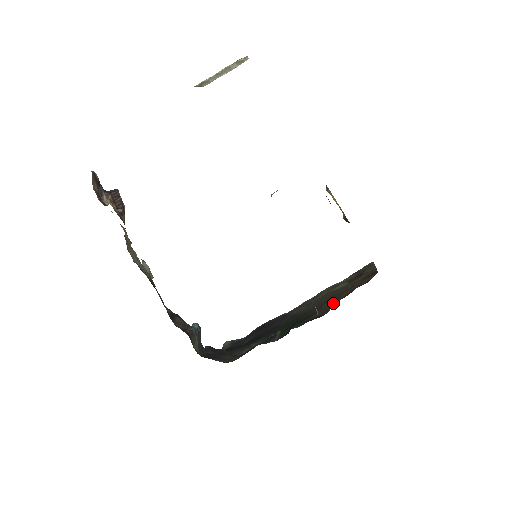
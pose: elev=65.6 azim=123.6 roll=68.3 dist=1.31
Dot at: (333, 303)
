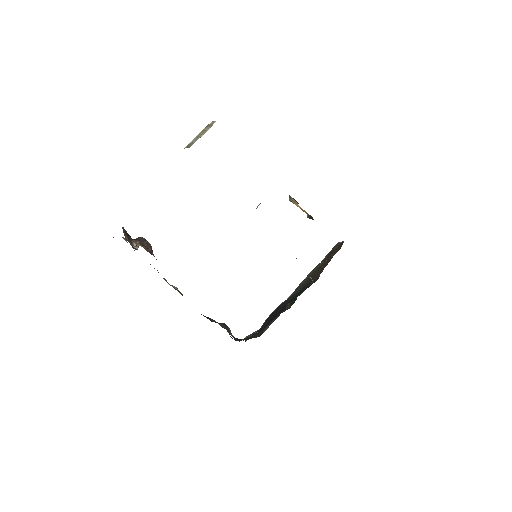
Dot at: (320, 272)
